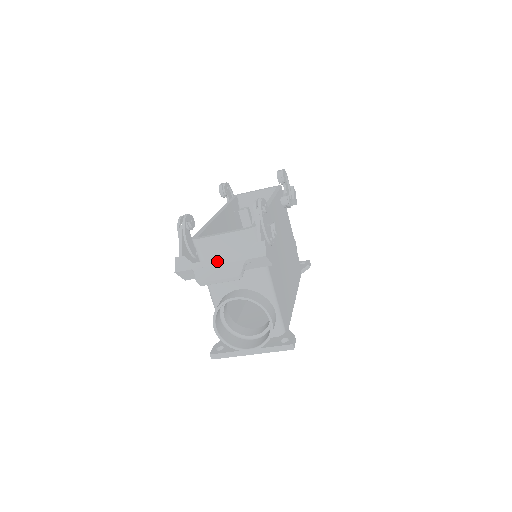
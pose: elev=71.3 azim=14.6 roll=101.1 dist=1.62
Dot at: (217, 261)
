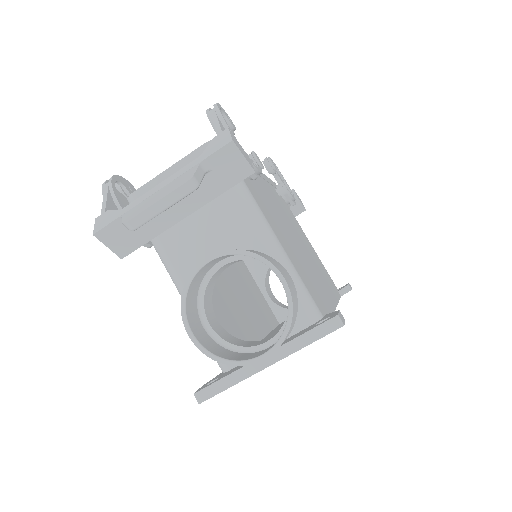
Dot at: (157, 187)
